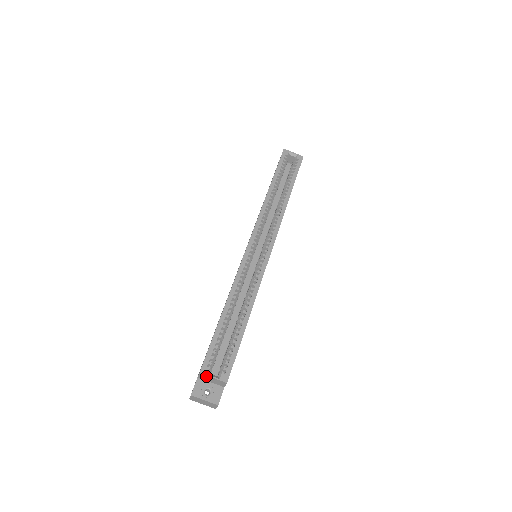
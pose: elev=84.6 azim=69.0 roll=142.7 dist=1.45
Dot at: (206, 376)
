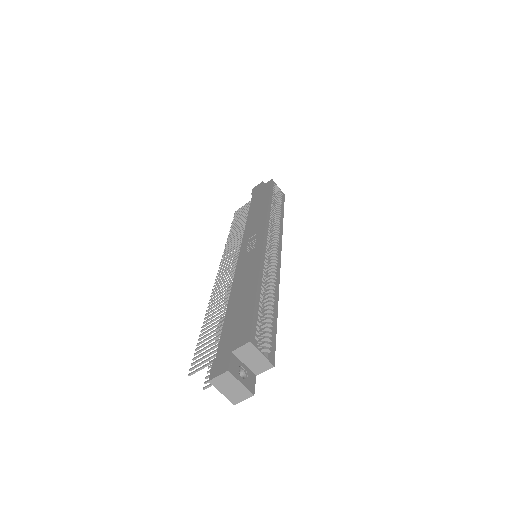
Dot at: (253, 350)
